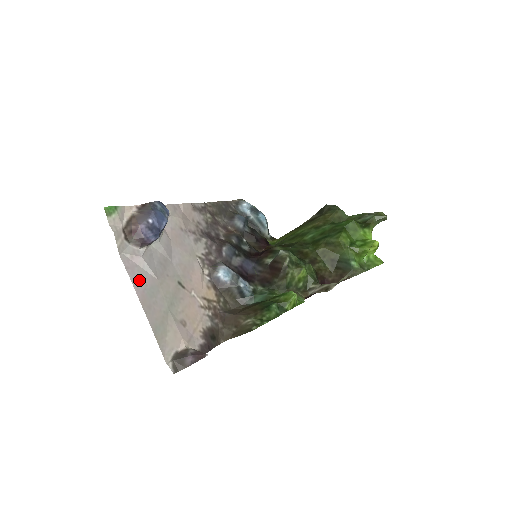
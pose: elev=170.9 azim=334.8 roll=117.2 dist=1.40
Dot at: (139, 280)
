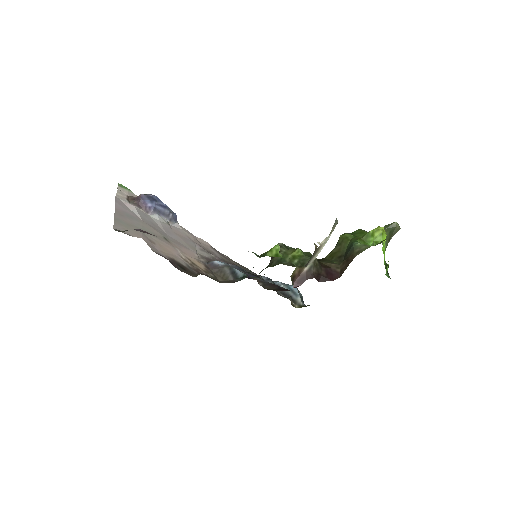
Dot at: (123, 208)
